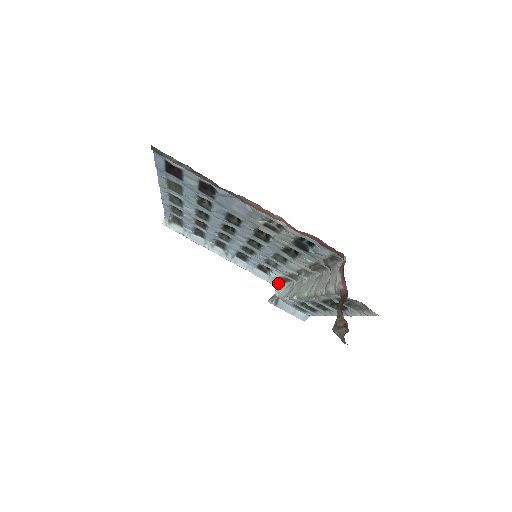
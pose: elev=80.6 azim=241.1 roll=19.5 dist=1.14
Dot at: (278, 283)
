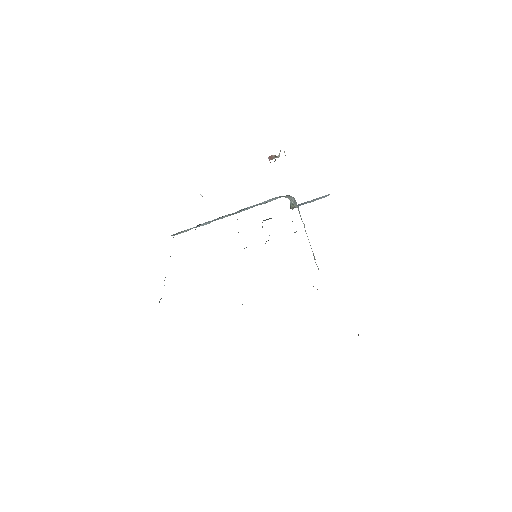
Dot at: (285, 196)
